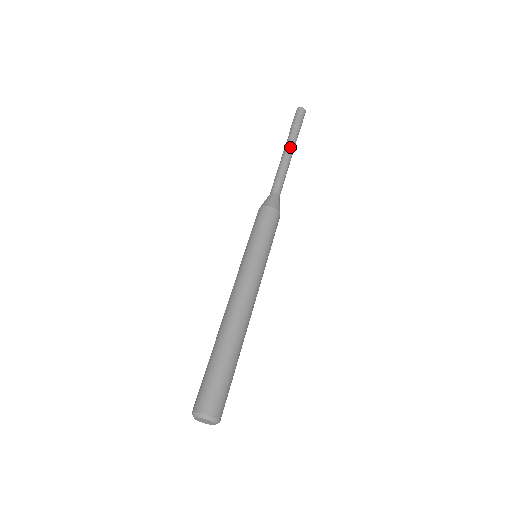
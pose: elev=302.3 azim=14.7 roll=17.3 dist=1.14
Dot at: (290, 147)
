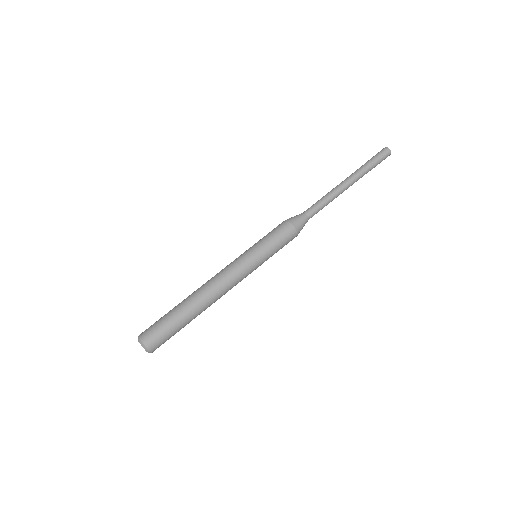
Dot at: (347, 179)
